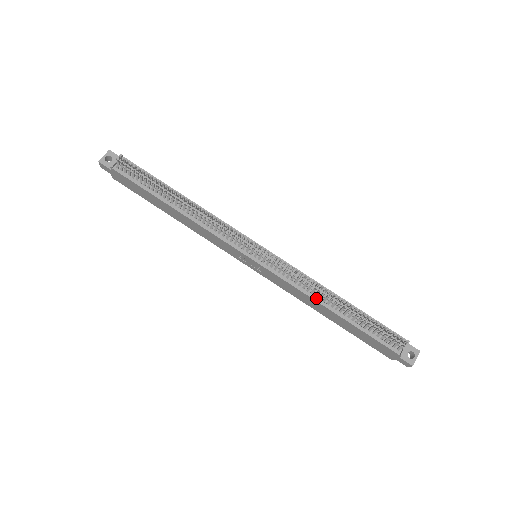
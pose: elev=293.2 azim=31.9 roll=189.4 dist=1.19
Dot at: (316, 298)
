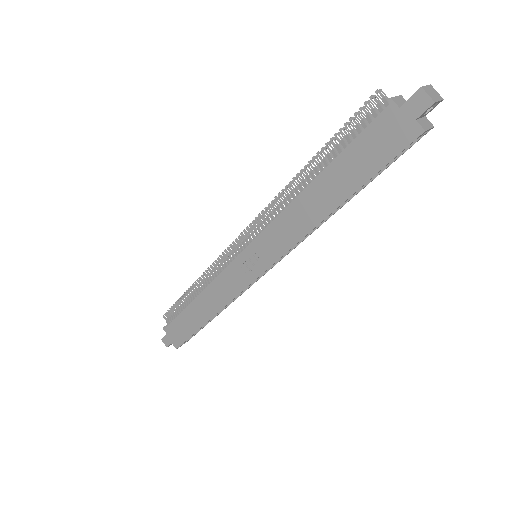
Dot at: (295, 199)
